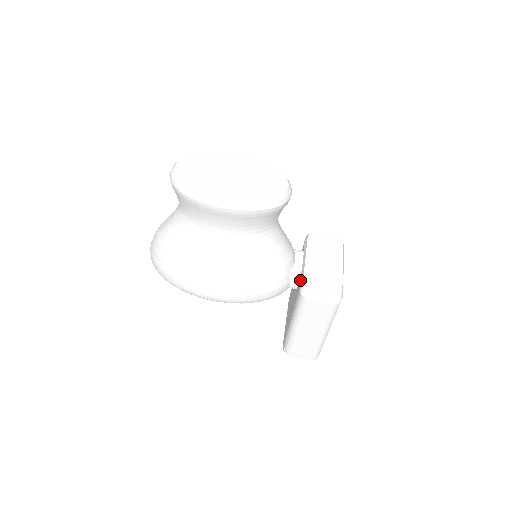
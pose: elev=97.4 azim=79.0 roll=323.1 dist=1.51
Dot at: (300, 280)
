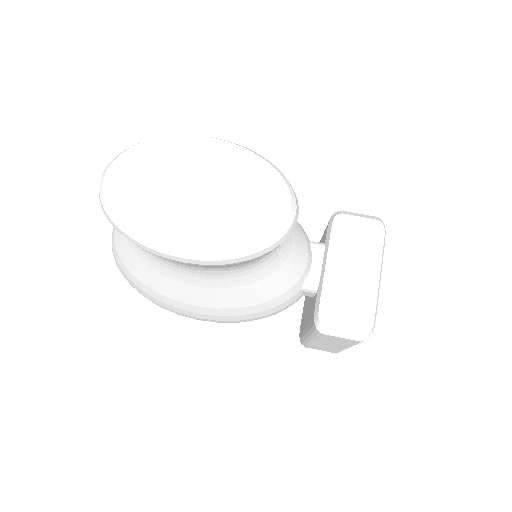
Dot at: (315, 301)
